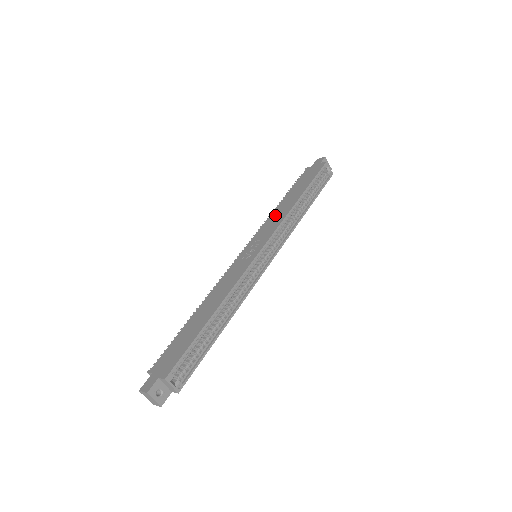
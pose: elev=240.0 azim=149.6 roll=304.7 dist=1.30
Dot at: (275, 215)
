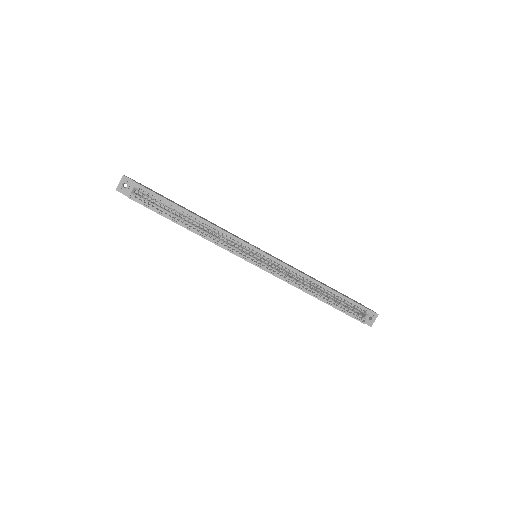
Dot at: occluded
